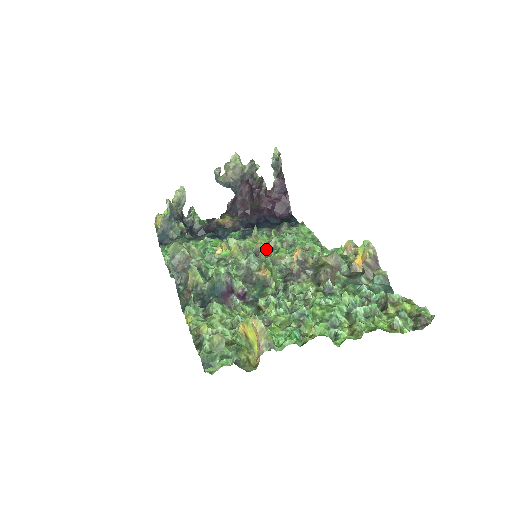
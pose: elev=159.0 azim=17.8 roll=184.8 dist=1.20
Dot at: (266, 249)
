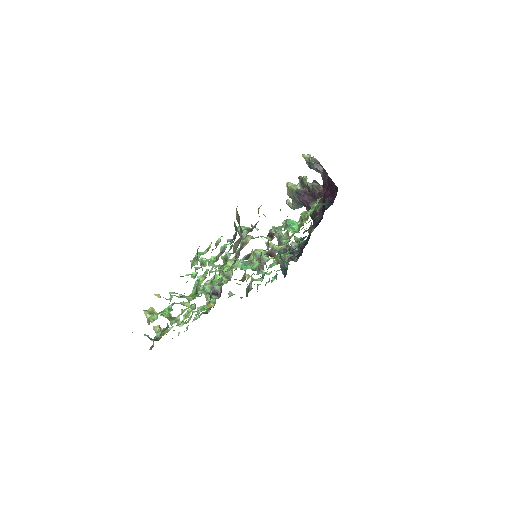
Dot at: (289, 241)
